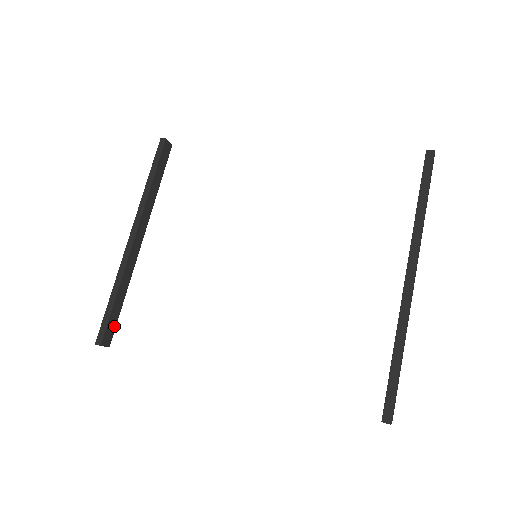
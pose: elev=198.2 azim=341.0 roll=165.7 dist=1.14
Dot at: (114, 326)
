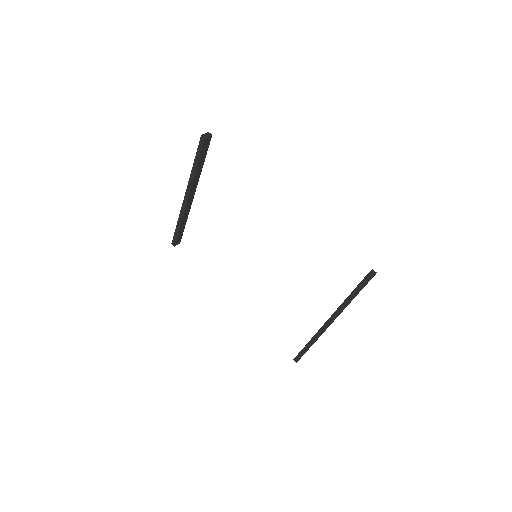
Dot at: (181, 236)
